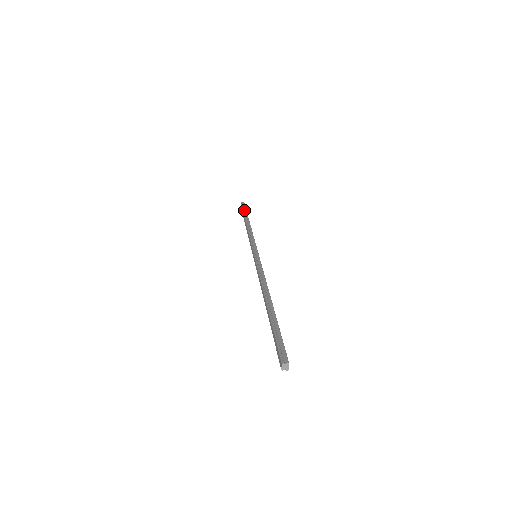
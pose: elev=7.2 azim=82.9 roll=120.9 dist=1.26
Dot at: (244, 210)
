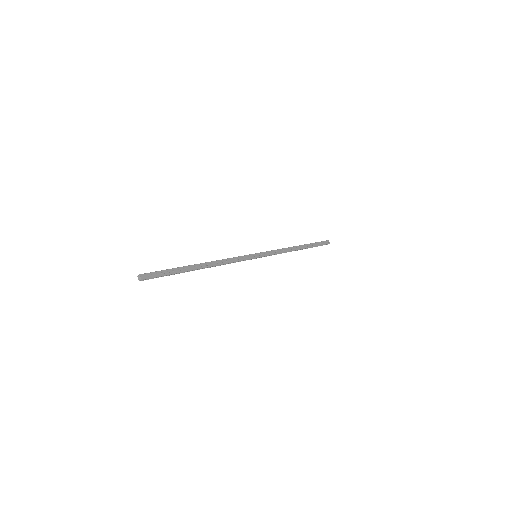
Dot at: (315, 243)
